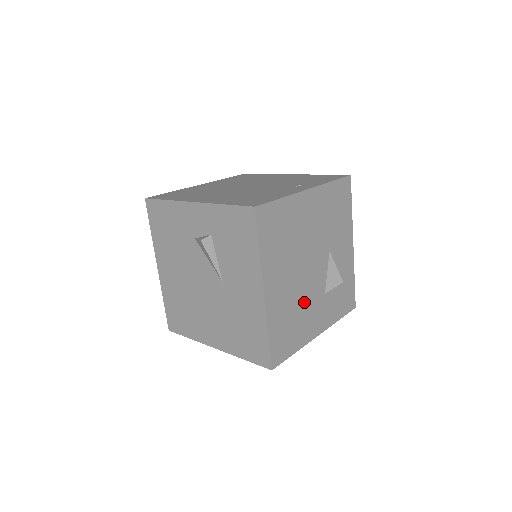
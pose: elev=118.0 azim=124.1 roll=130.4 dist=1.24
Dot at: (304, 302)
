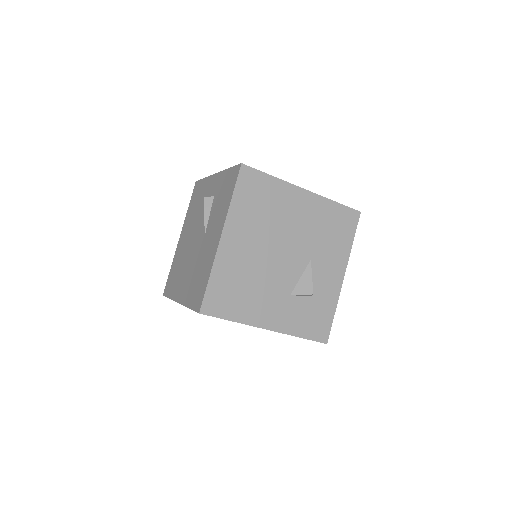
Dot at: (262, 282)
